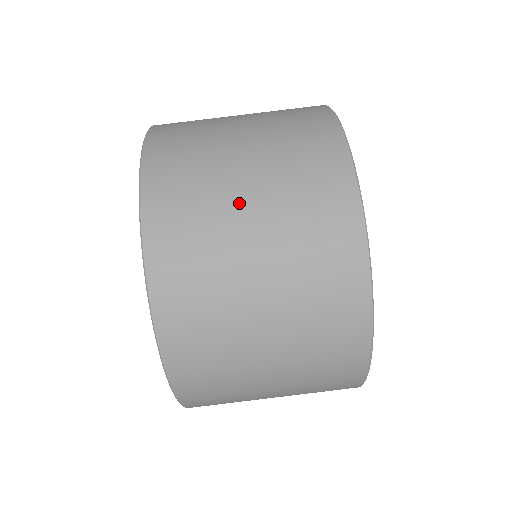
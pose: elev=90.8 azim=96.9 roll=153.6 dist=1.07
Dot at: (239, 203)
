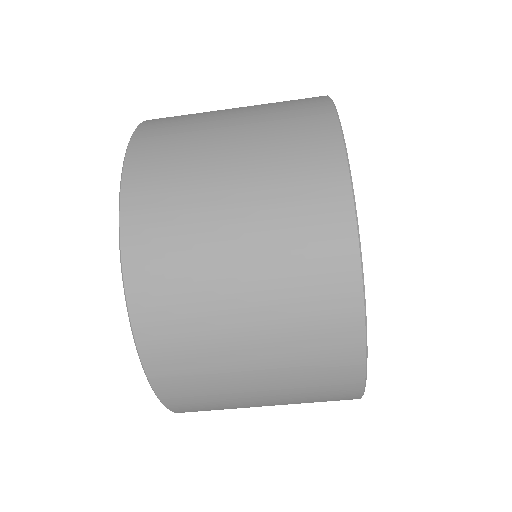
Dot at: (233, 310)
